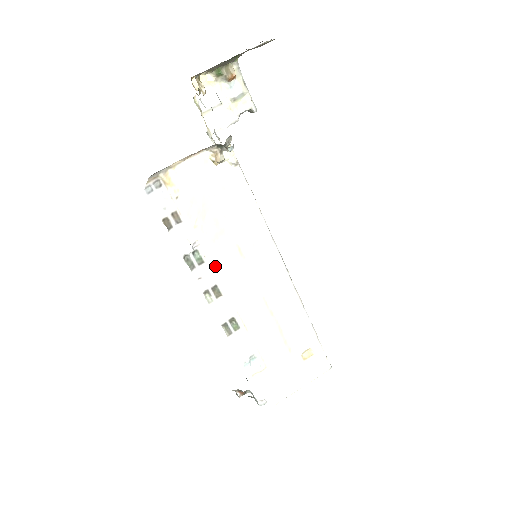
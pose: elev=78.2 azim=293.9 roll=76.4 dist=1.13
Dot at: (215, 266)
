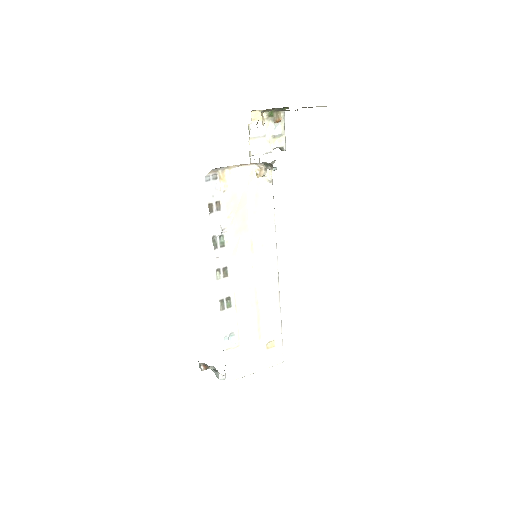
Dot at: (231, 252)
